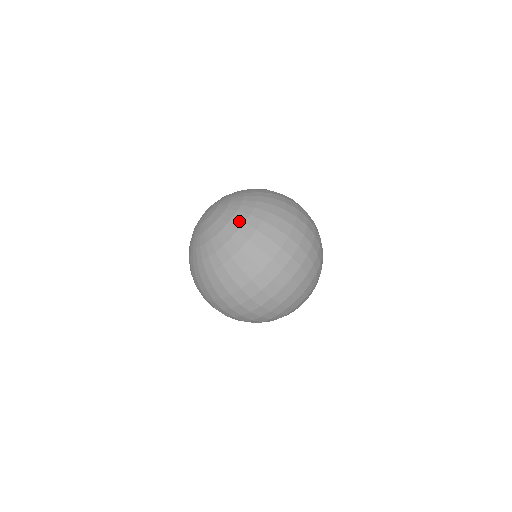
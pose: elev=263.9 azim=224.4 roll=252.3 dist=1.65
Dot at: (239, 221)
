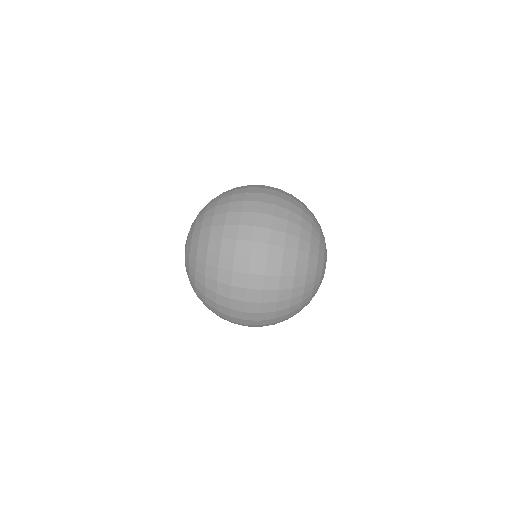
Dot at: (201, 215)
